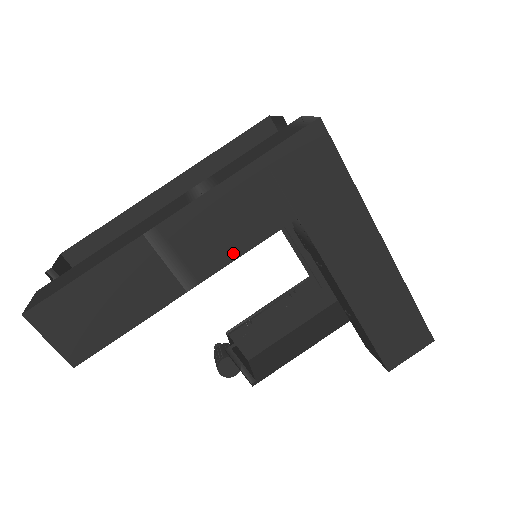
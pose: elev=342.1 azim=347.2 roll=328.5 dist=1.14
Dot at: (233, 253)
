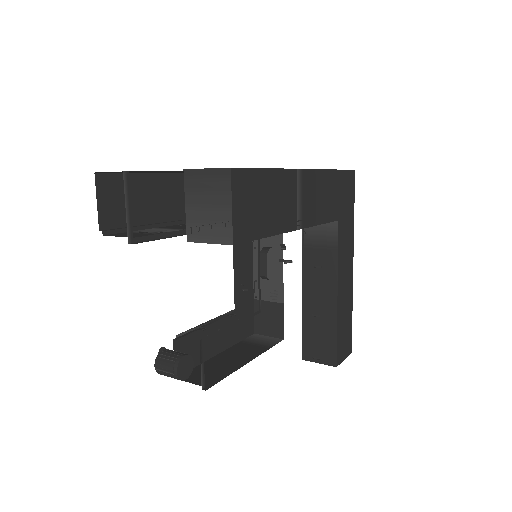
Dot at: (317, 220)
